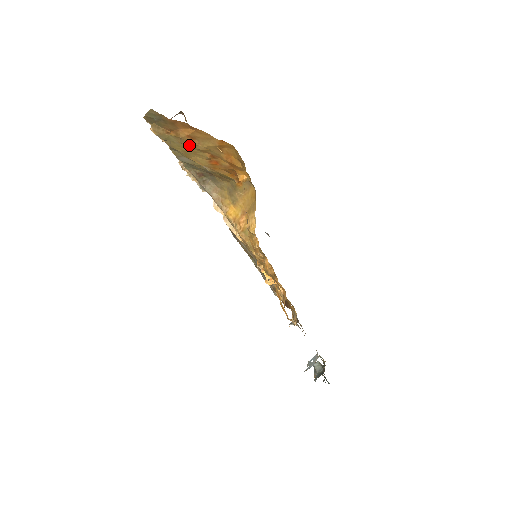
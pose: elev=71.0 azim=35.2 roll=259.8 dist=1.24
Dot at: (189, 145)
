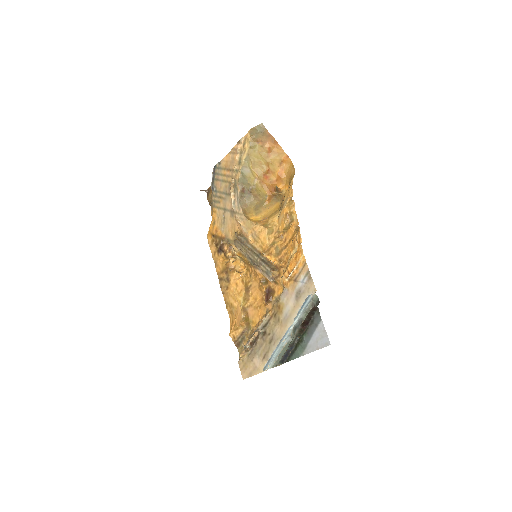
Dot at: (263, 156)
